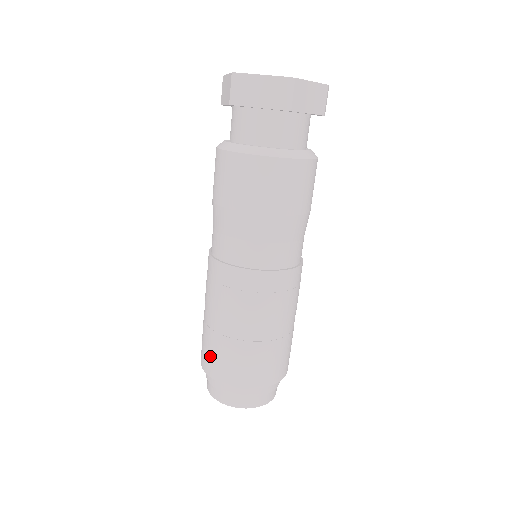
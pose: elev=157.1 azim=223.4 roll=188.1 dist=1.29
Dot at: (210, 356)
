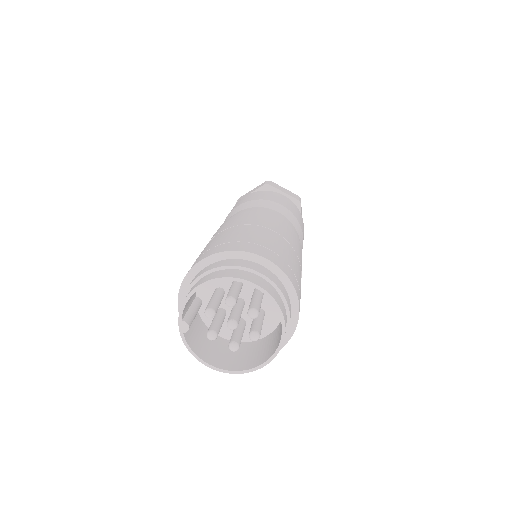
Dot at: (236, 241)
